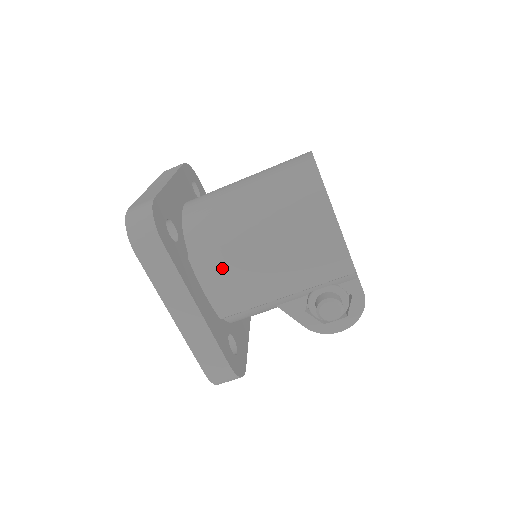
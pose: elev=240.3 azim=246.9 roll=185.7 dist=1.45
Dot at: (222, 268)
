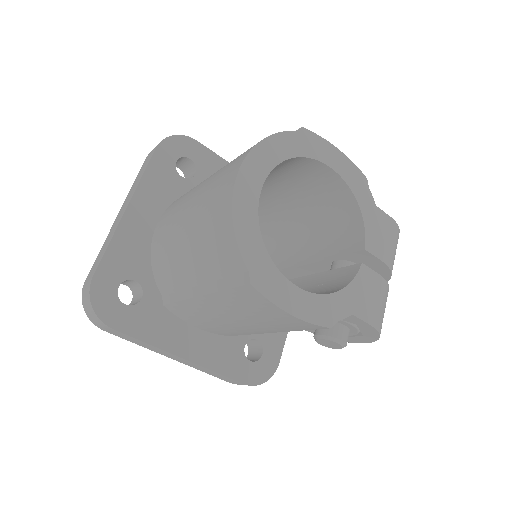
Dot at: (193, 316)
